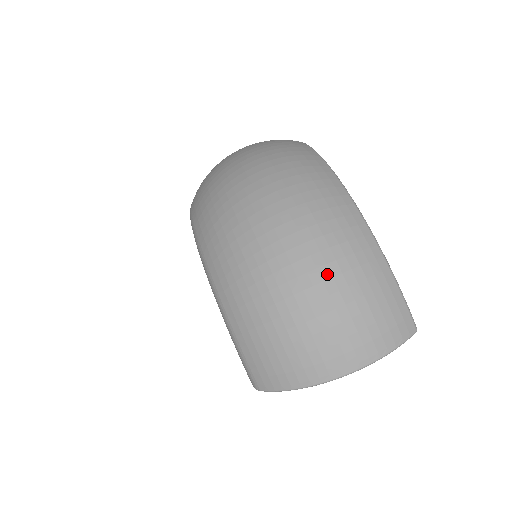
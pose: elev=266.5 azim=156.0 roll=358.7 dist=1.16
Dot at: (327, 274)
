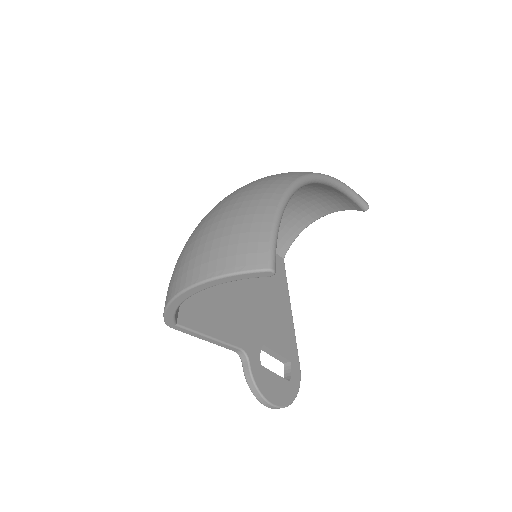
Dot at: (222, 211)
